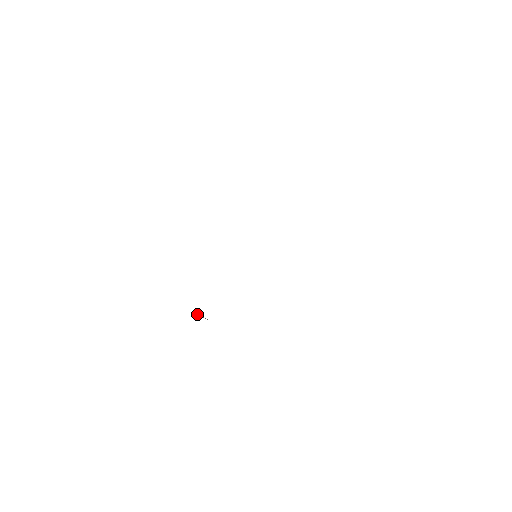
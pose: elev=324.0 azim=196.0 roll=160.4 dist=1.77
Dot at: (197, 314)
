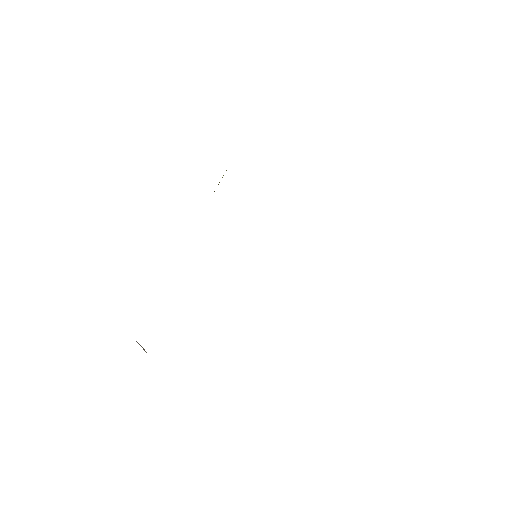
Dot at: occluded
